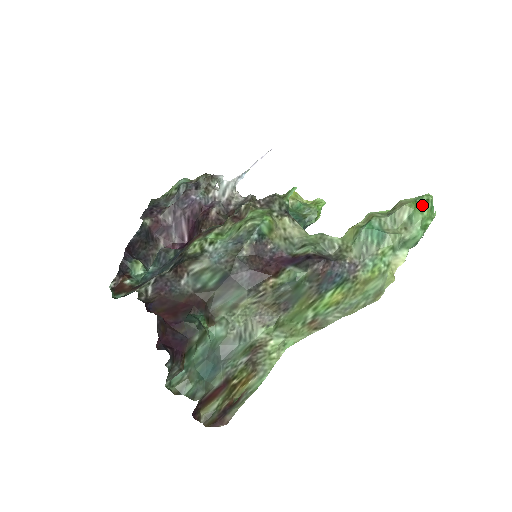
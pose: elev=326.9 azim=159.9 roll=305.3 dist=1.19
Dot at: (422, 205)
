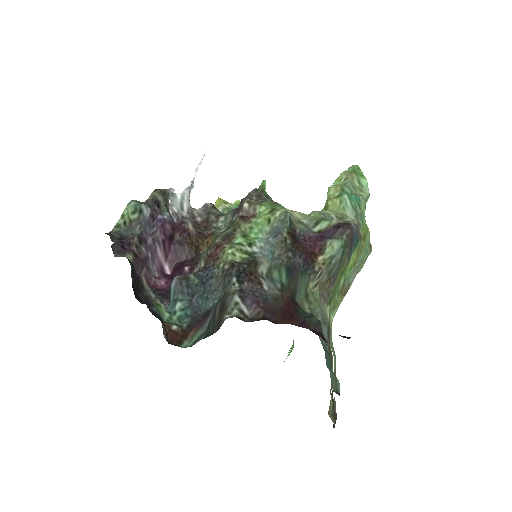
Dot at: (359, 172)
